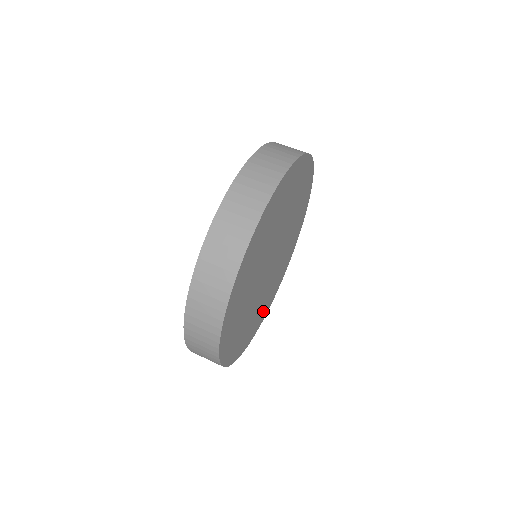
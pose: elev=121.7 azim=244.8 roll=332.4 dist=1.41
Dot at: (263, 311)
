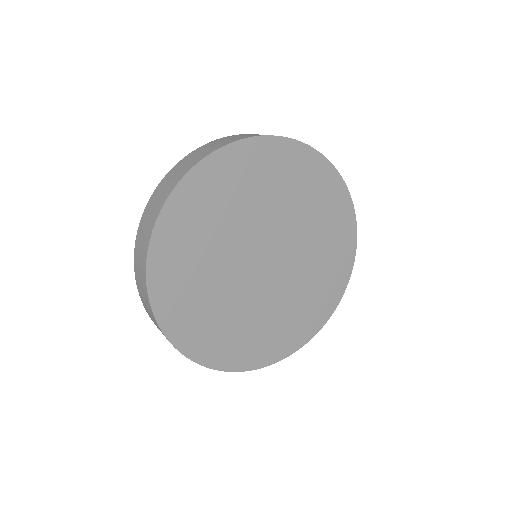
Dot at: (184, 310)
